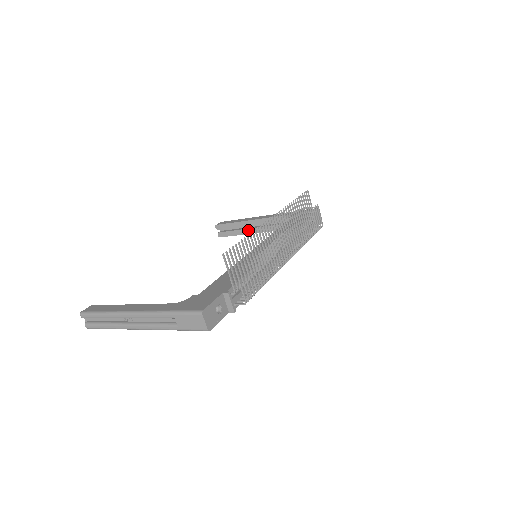
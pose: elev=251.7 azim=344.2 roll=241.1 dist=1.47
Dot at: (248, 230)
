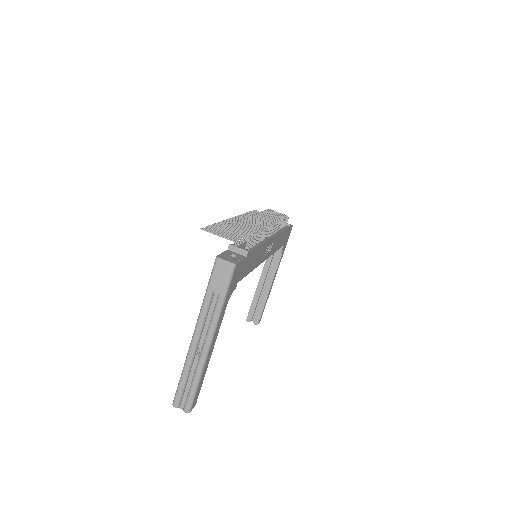
Dot at: (265, 292)
